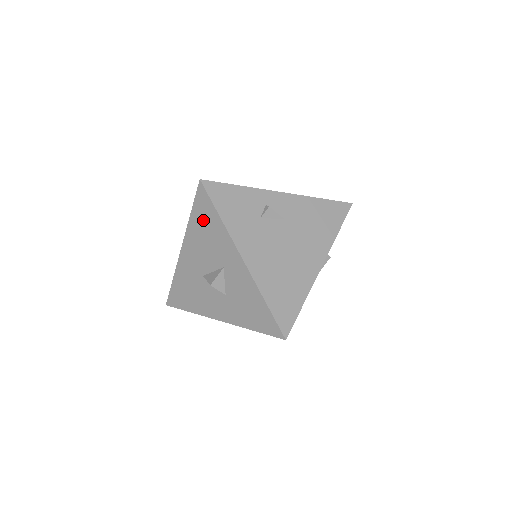
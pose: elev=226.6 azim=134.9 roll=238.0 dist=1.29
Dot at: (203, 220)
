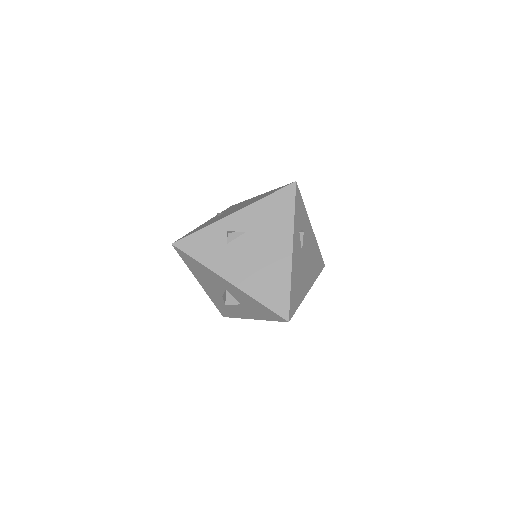
Dot at: (193, 266)
